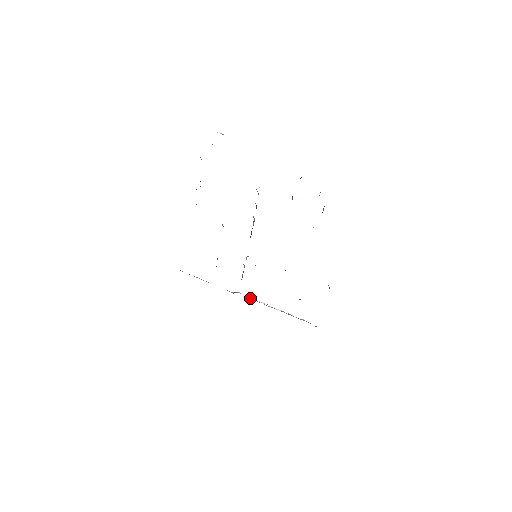
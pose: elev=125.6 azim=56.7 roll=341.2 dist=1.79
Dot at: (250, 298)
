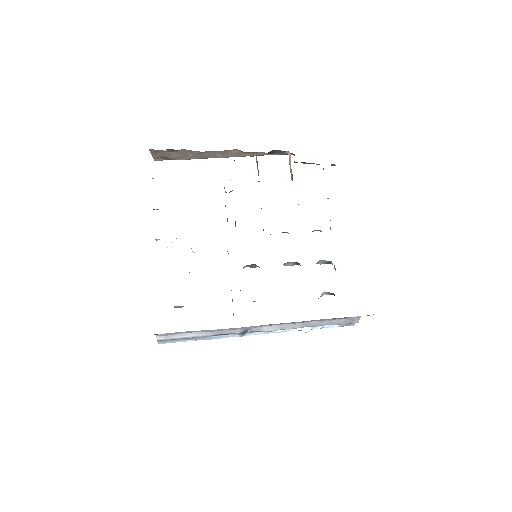
Dot at: (267, 326)
